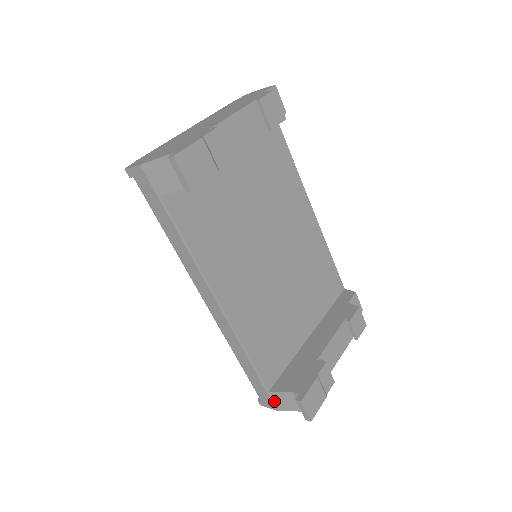
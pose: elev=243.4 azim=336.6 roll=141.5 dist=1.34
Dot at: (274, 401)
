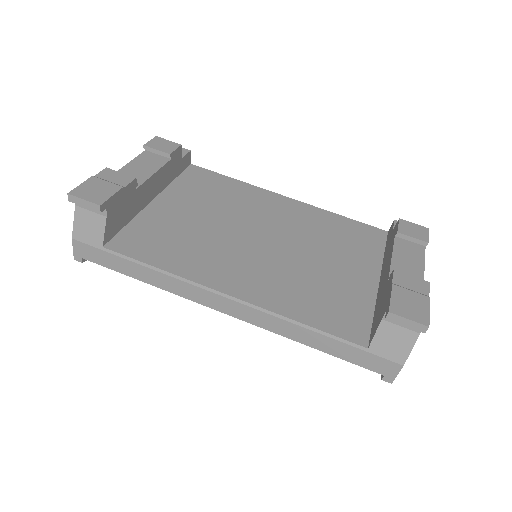
Dot at: (386, 356)
